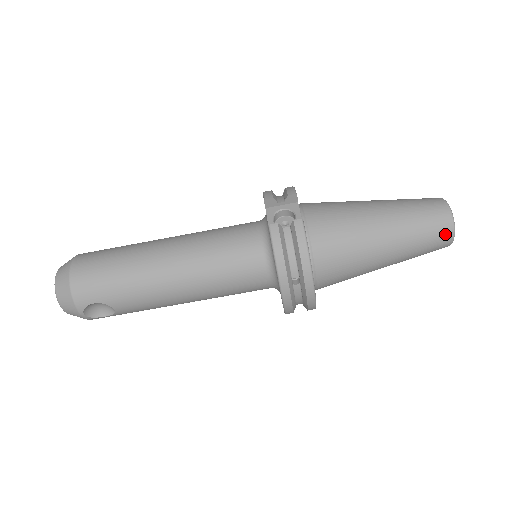
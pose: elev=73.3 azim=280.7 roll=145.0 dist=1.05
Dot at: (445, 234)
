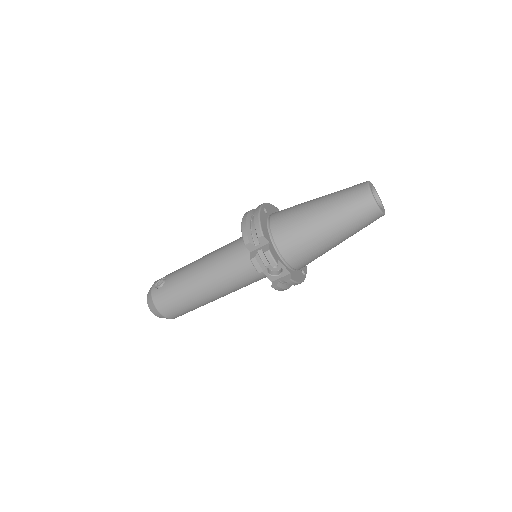
Dot at: occluded
